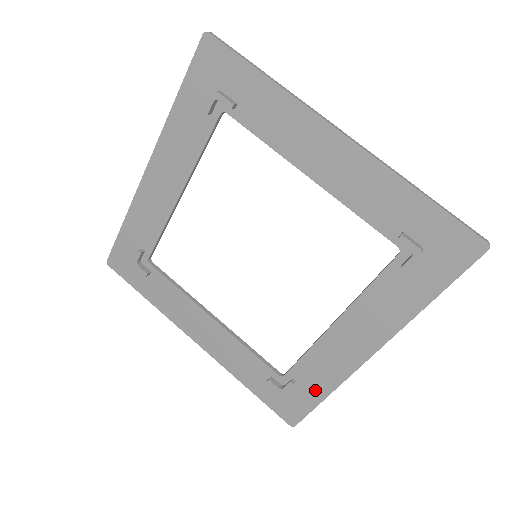
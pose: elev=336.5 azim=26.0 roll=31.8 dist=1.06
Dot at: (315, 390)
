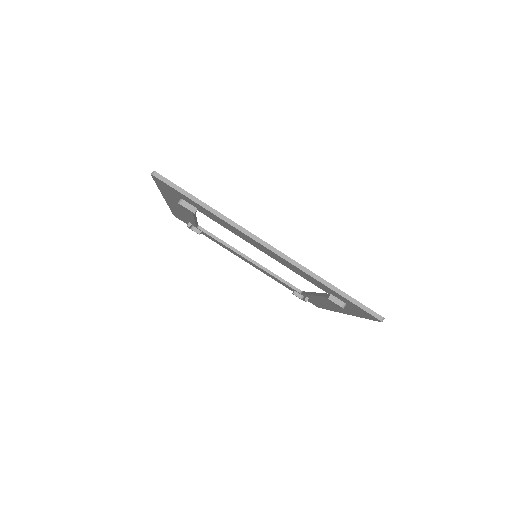
Dot at: (321, 305)
